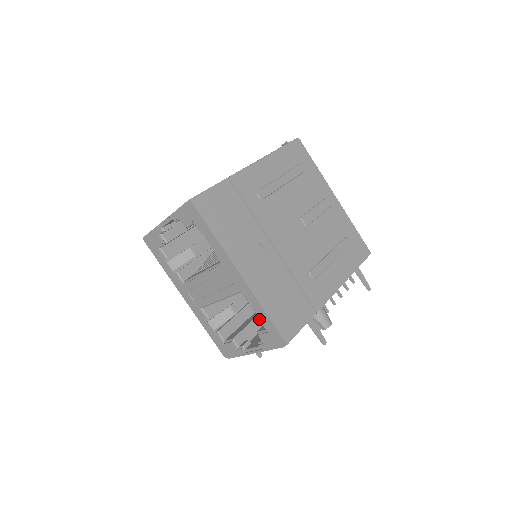
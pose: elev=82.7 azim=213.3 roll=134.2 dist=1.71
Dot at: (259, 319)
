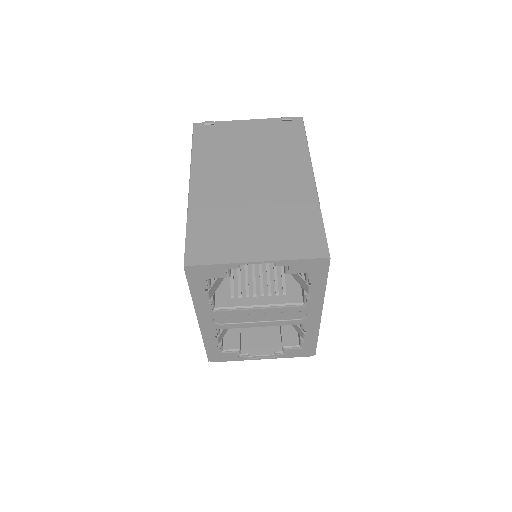
Dot at: occluded
